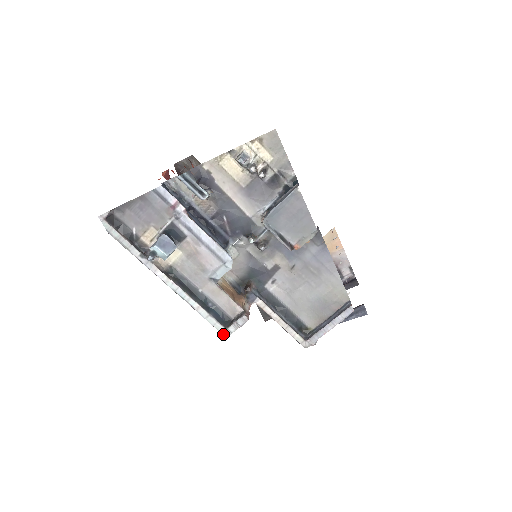
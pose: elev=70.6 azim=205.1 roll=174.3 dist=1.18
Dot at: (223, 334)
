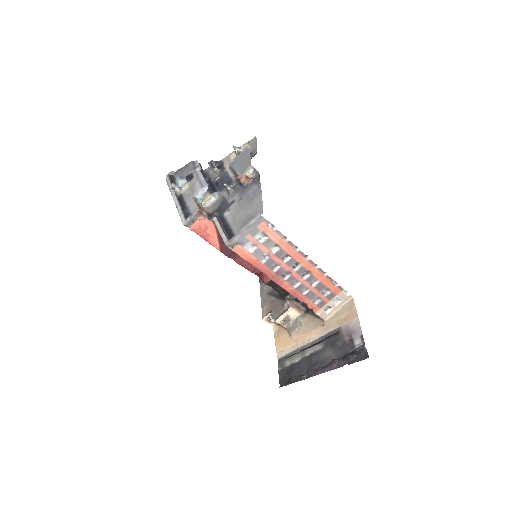
Dot at: (183, 223)
